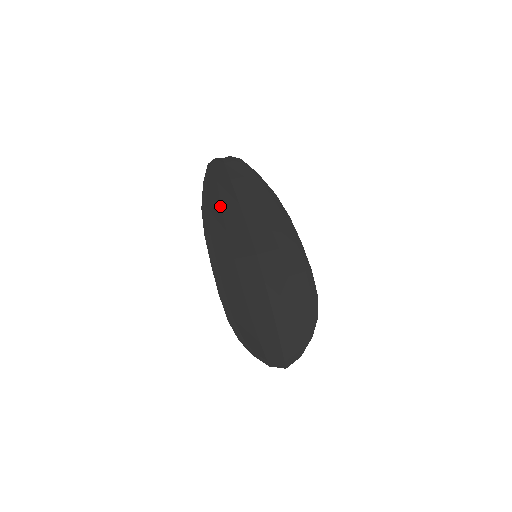
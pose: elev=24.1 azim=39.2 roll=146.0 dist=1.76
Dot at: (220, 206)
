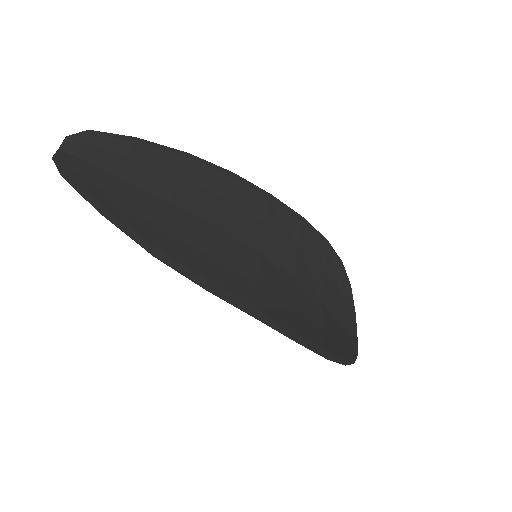
Dot at: (163, 229)
